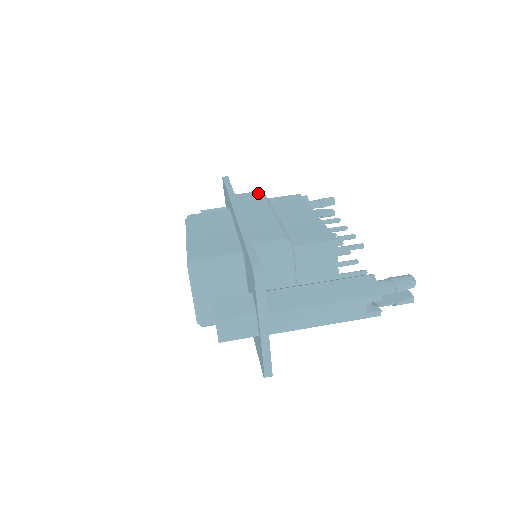
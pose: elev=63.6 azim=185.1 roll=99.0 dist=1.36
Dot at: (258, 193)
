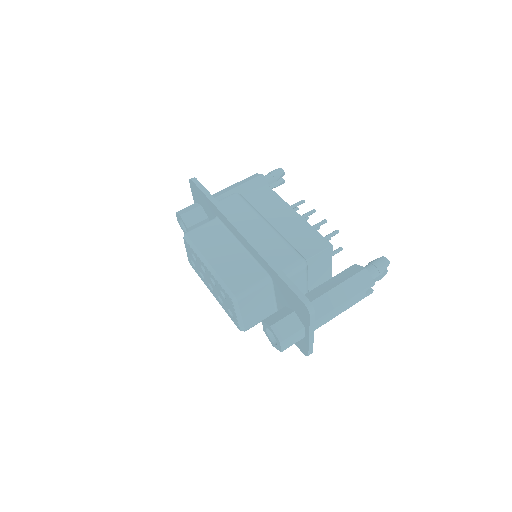
Dot at: (237, 197)
